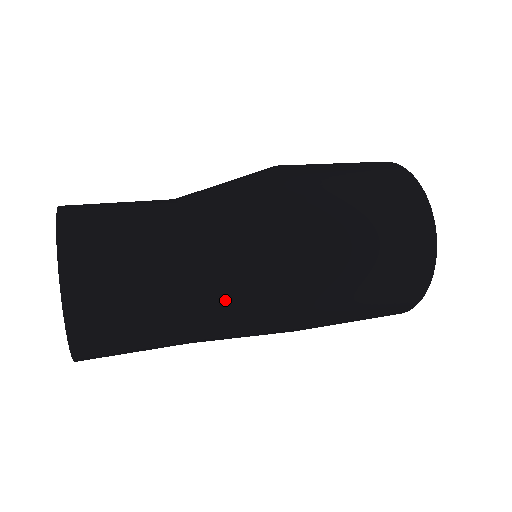
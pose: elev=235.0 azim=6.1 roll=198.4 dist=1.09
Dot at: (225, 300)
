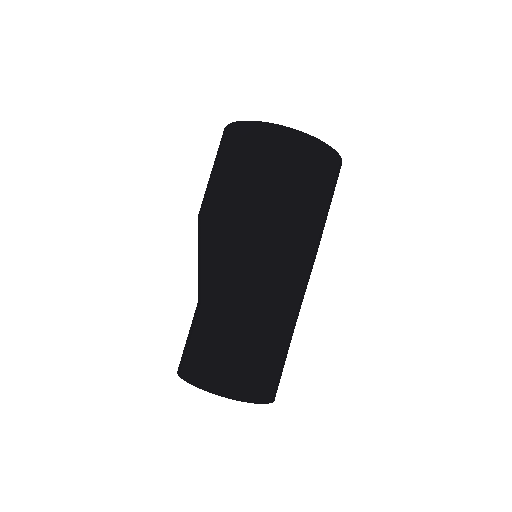
Dot at: (287, 307)
